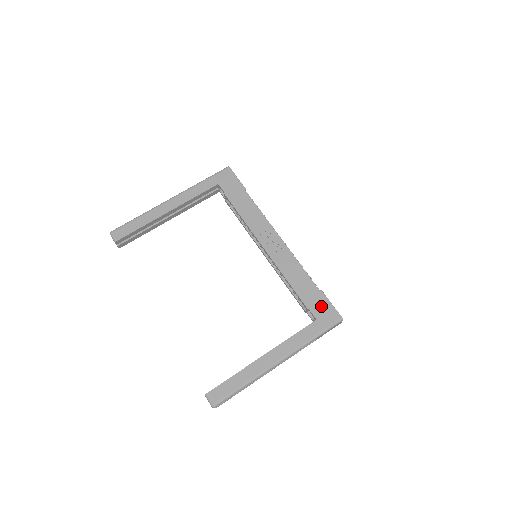
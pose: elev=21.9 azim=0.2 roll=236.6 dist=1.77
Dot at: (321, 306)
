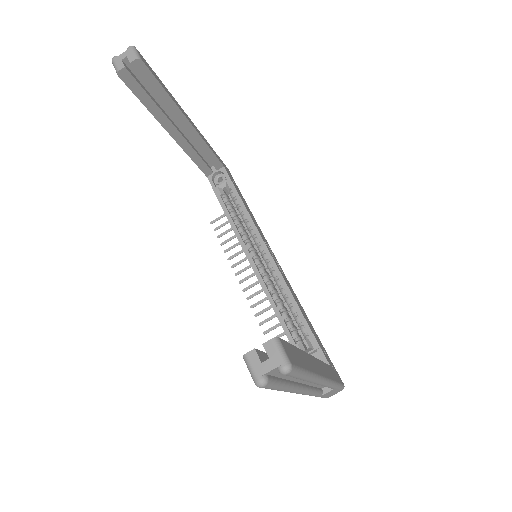
Dot at: occluded
